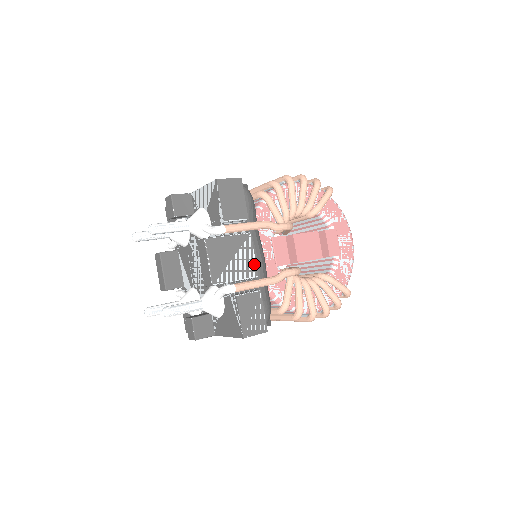
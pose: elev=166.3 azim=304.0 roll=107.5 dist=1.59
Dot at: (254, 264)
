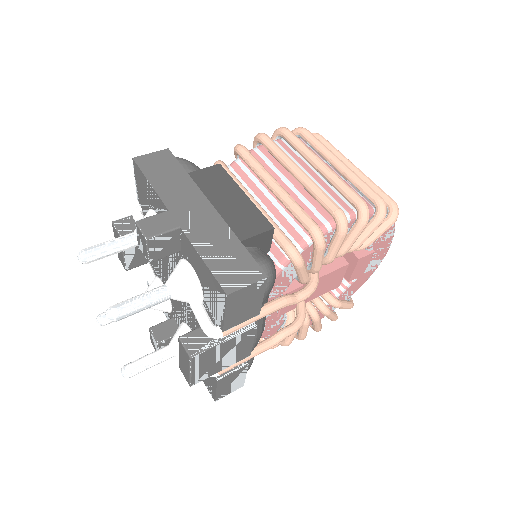
Dot at: (249, 349)
